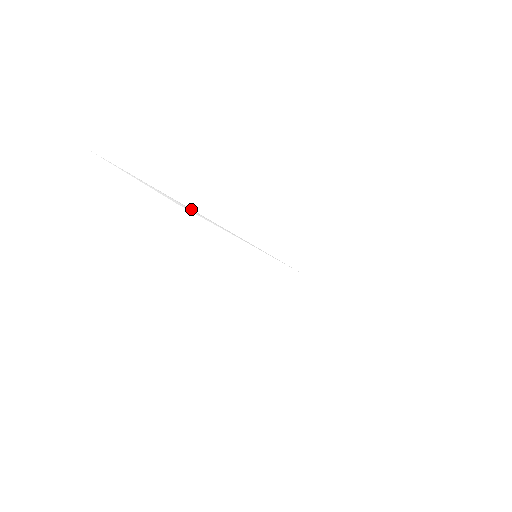
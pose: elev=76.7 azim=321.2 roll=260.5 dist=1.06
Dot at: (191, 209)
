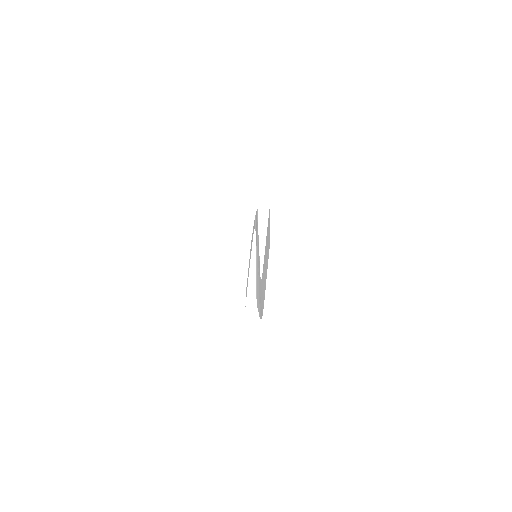
Dot at: occluded
